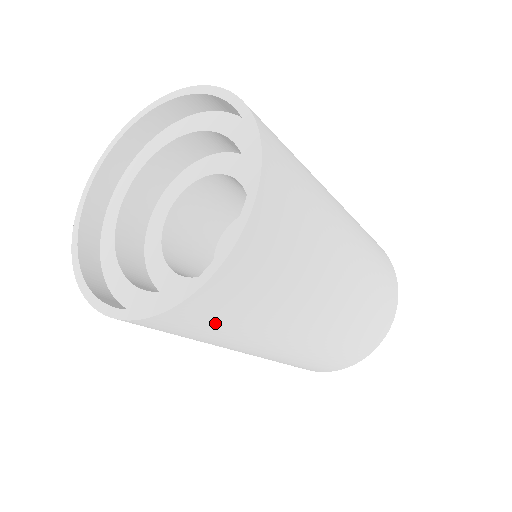
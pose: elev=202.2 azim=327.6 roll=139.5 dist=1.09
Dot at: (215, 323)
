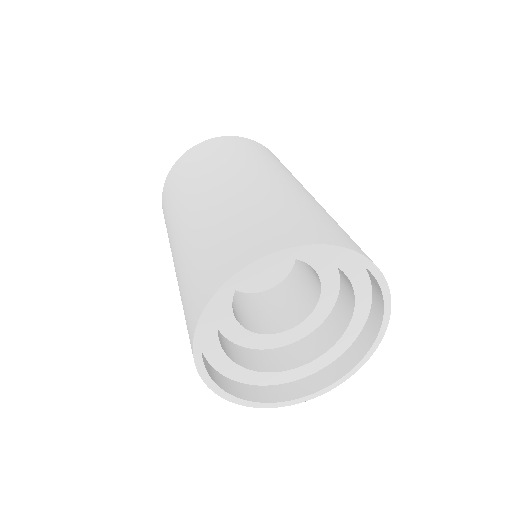
Dot at: occluded
